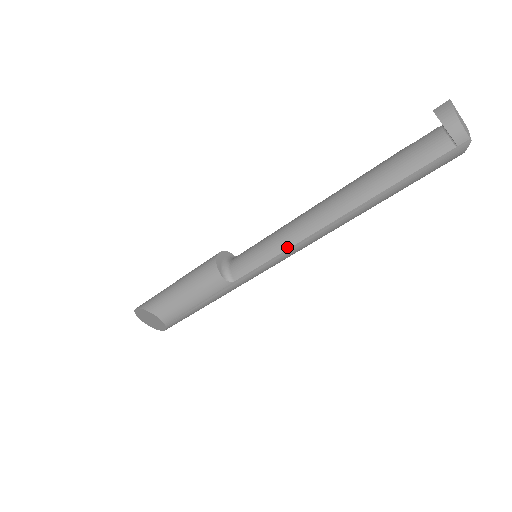
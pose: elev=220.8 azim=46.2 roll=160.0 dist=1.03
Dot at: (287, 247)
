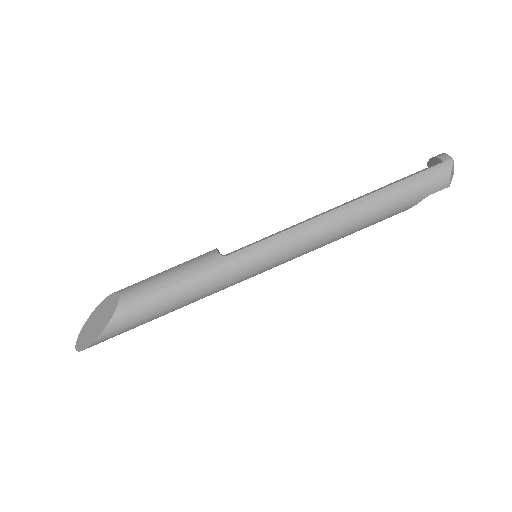
Dot at: (292, 227)
